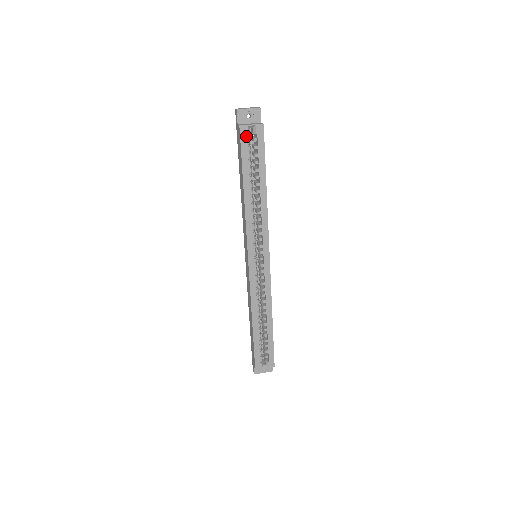
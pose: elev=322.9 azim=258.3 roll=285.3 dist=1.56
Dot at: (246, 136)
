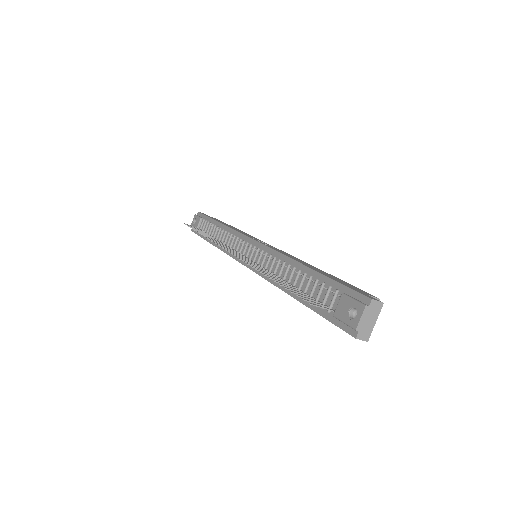
Dot at: occluded
